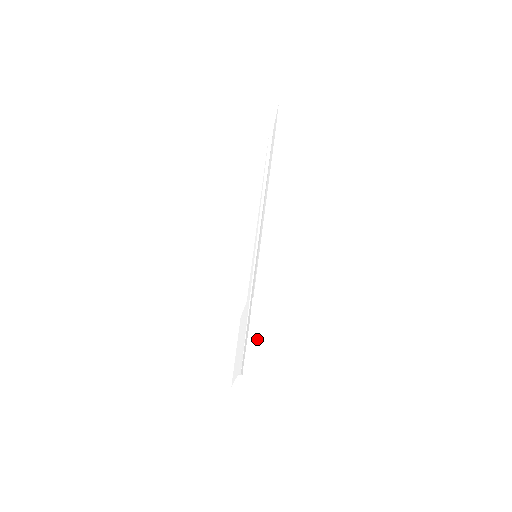
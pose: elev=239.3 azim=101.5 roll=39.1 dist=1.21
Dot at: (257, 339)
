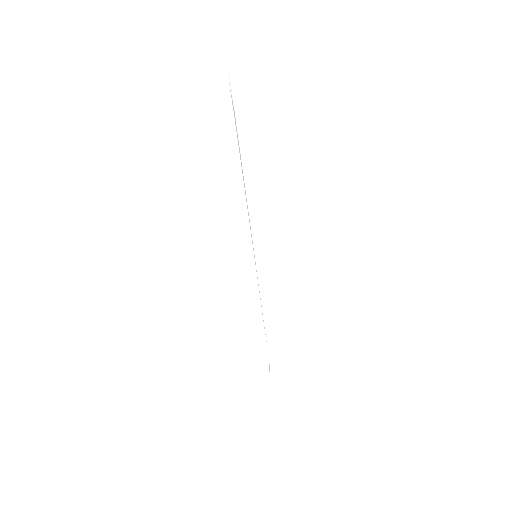
Dot at: (277, 332)
